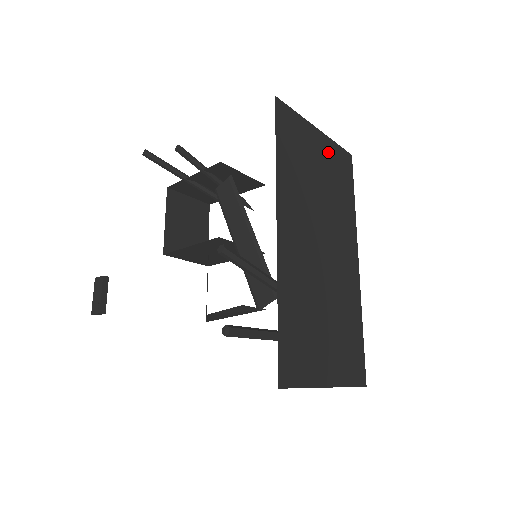
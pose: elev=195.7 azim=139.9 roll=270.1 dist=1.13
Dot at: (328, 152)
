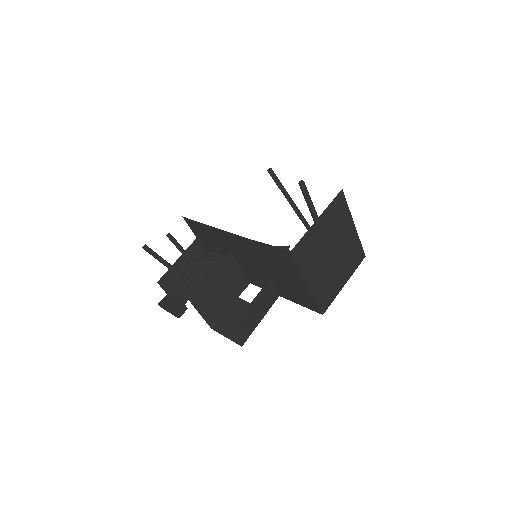
Dot at: occluded
